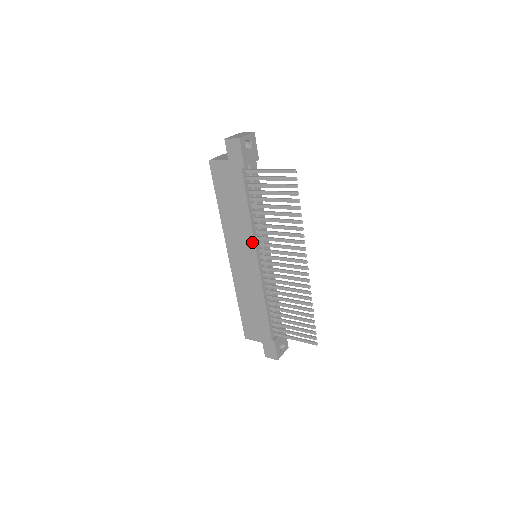
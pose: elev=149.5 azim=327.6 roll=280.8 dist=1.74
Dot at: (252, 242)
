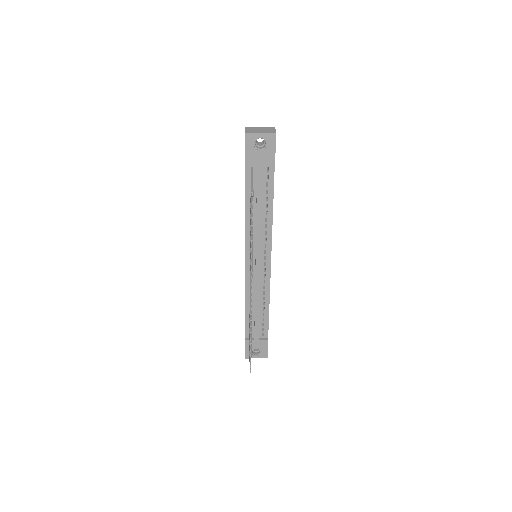
Dot at: (245, 240)
